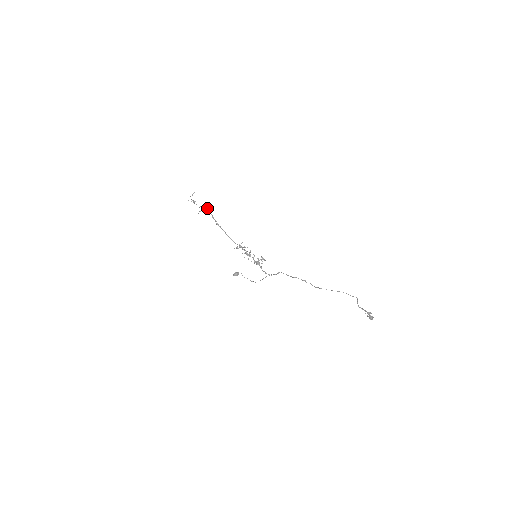
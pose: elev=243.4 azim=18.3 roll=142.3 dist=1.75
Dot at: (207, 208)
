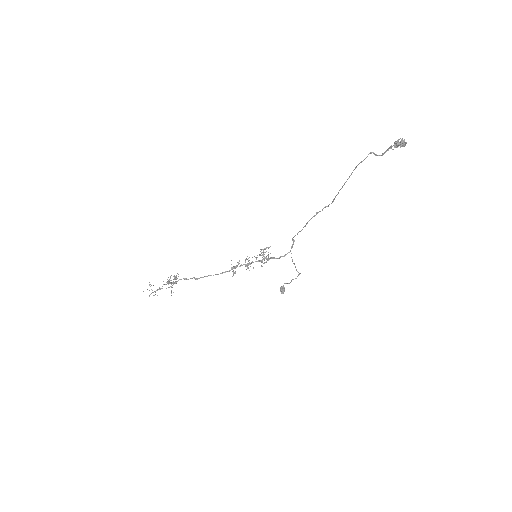
Dot at: (173, 279)
